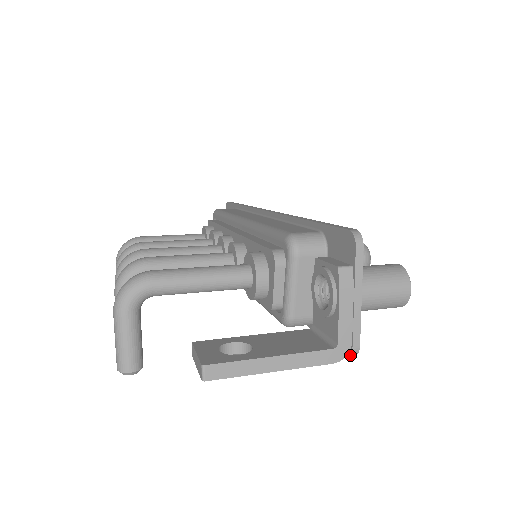
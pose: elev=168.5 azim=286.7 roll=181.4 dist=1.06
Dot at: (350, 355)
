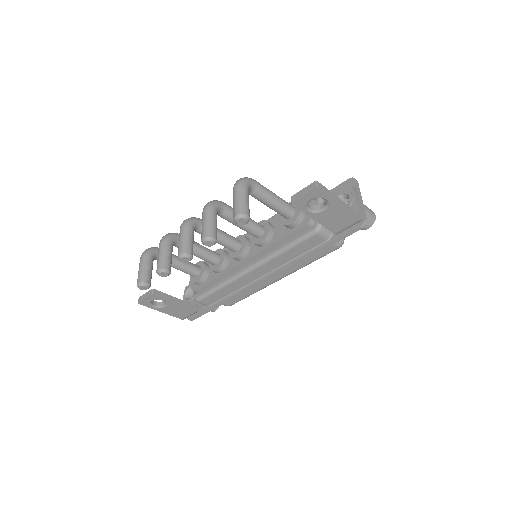
Dot at: (364, 223)
